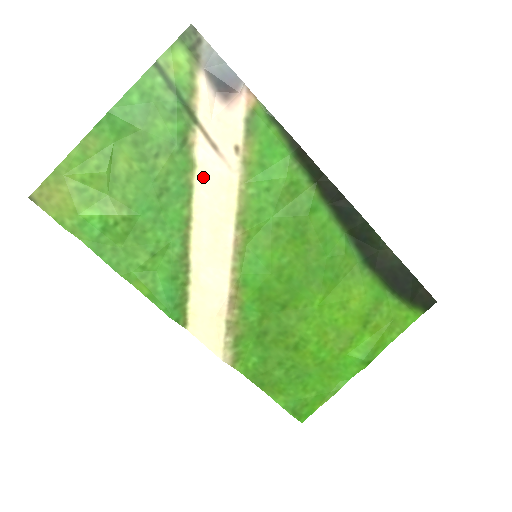
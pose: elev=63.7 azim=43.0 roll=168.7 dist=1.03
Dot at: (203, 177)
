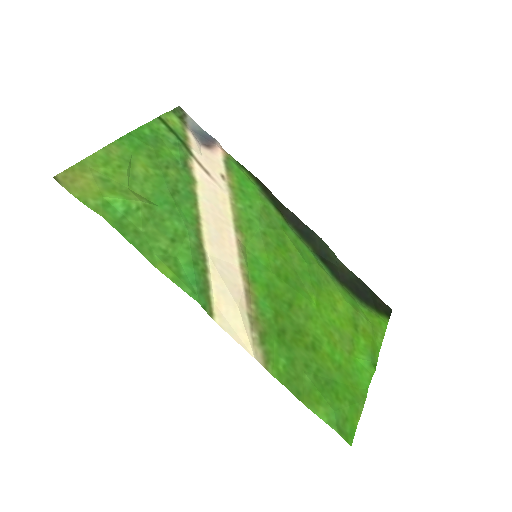
Dot at: (203, 190)
